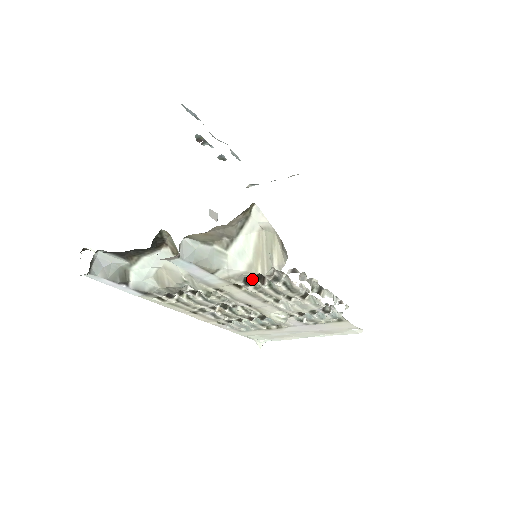
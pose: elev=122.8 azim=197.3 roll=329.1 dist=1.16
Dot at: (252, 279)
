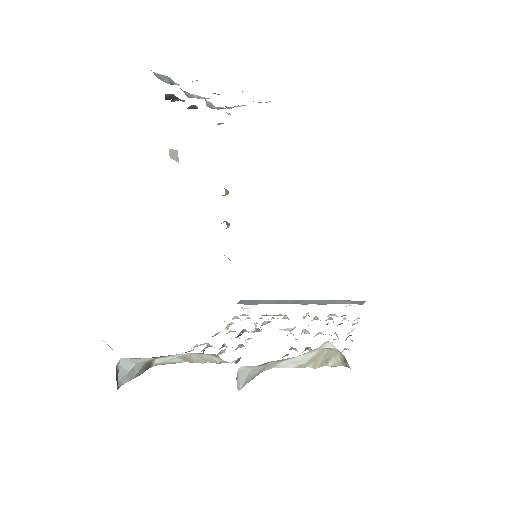
Dot at: occluded
